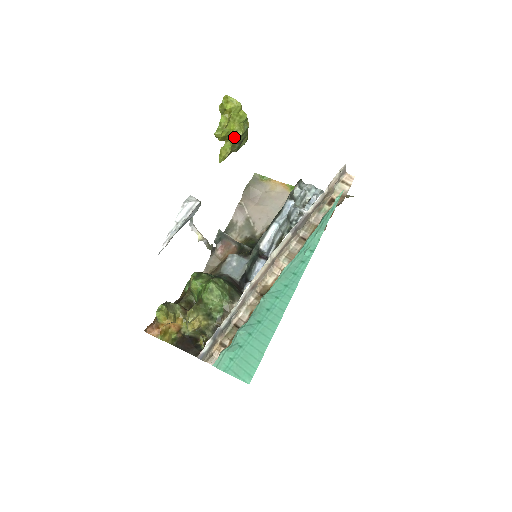
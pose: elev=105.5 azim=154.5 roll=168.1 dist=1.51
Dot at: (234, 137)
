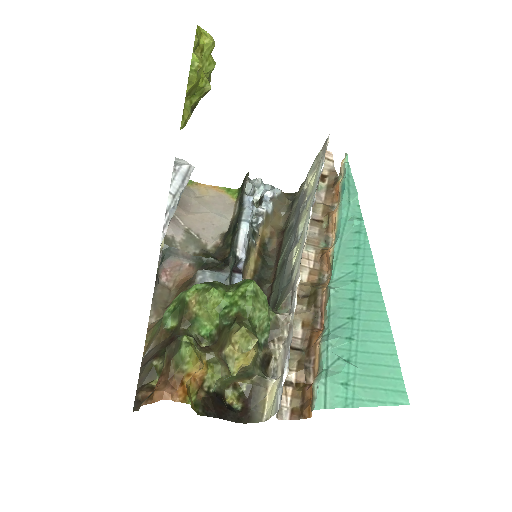
Dot at: (197, 93)
